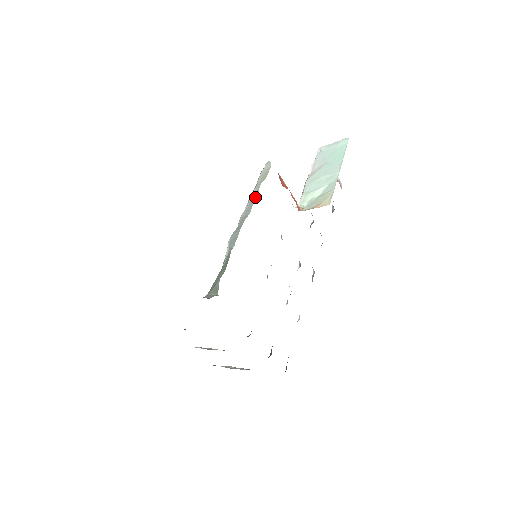
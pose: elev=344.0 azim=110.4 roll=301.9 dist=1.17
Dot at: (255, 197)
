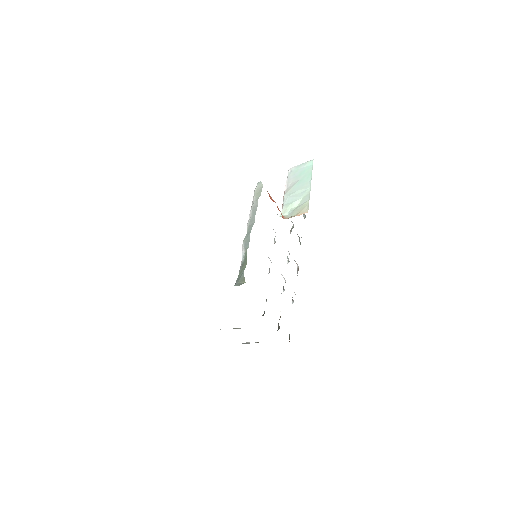
Dot at: (256, 210)
